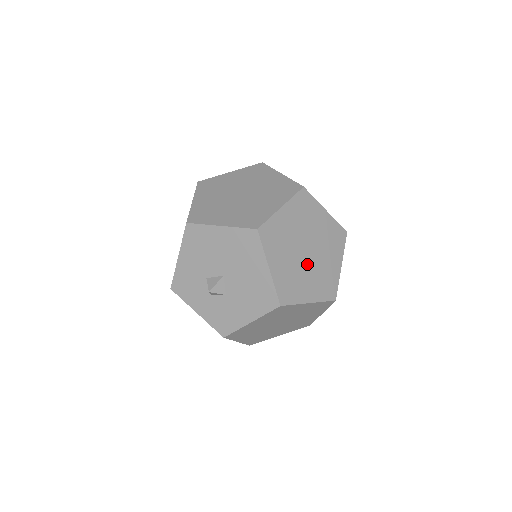
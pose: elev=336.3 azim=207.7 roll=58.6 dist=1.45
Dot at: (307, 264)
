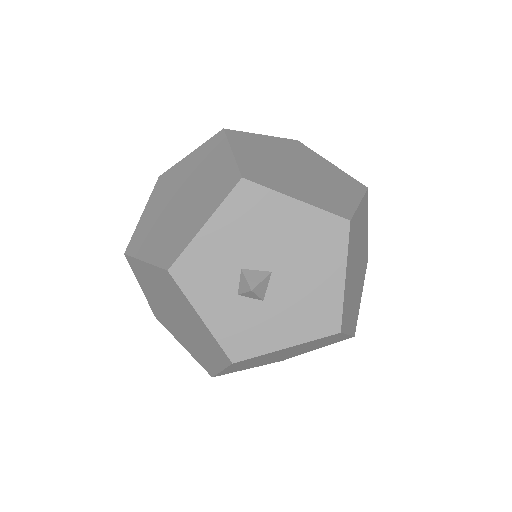
Dot at: (355, 284)
